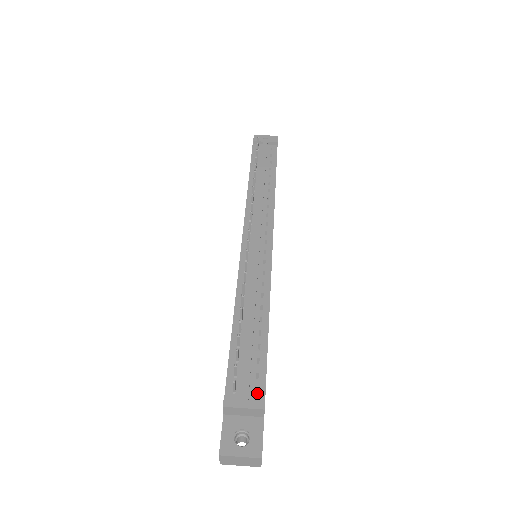
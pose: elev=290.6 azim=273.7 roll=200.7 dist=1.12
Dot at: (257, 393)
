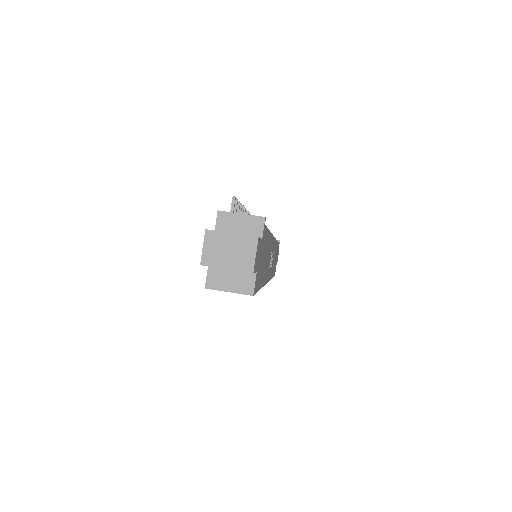
Dot at: occluded
